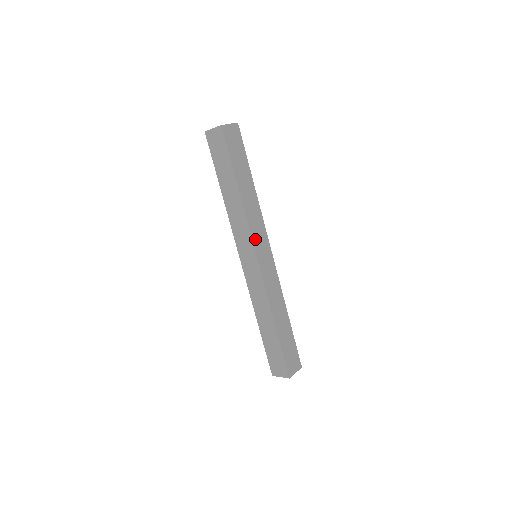
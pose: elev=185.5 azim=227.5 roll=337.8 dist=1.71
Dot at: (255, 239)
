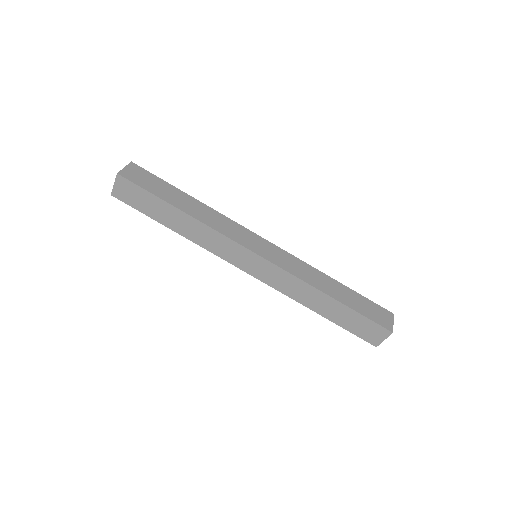
Dot at: (239, 240)
